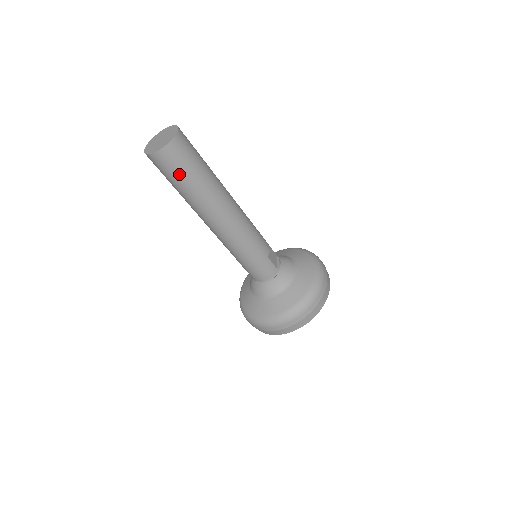
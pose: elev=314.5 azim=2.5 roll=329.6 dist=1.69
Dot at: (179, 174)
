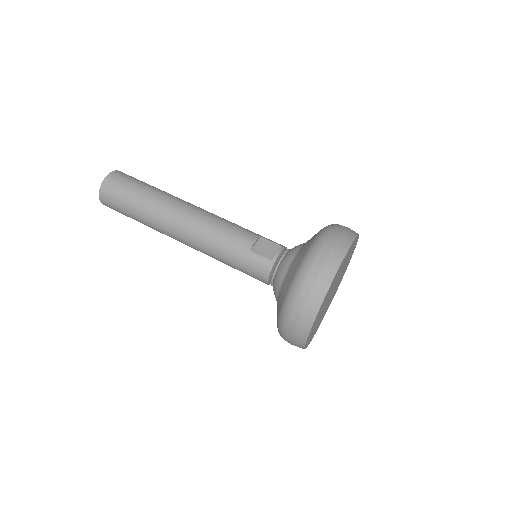
Dot at: (122, 208)
